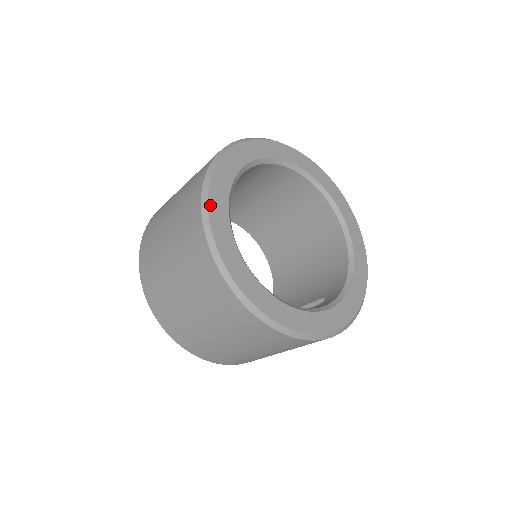
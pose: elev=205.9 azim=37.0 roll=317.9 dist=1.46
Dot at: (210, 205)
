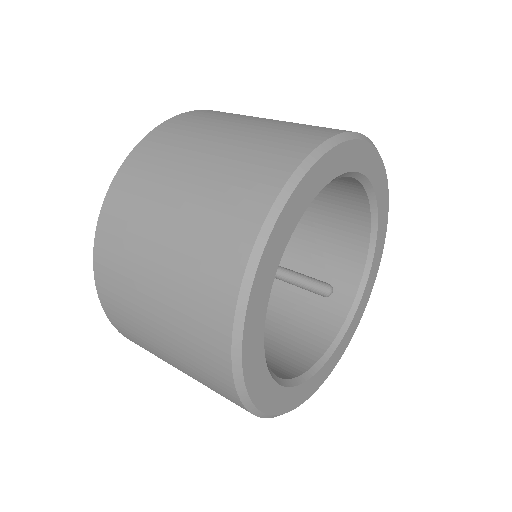
Dot at: (245, 371)
